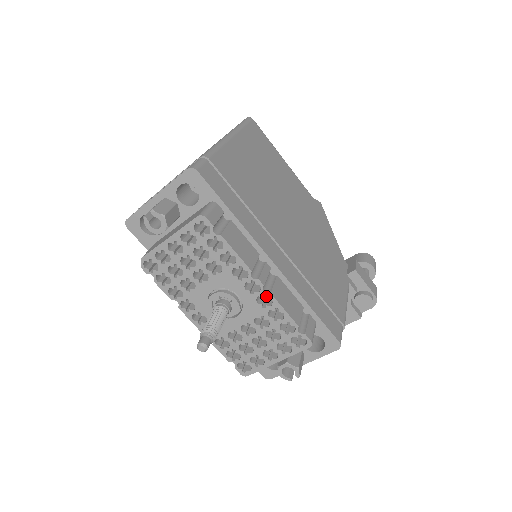
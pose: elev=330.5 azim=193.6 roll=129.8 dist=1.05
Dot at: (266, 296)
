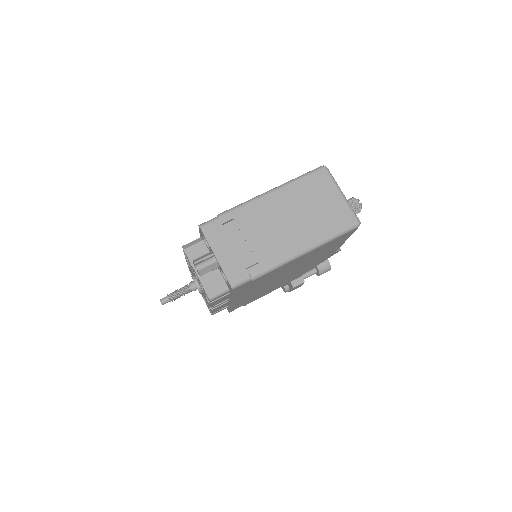
Dot at: occluded
